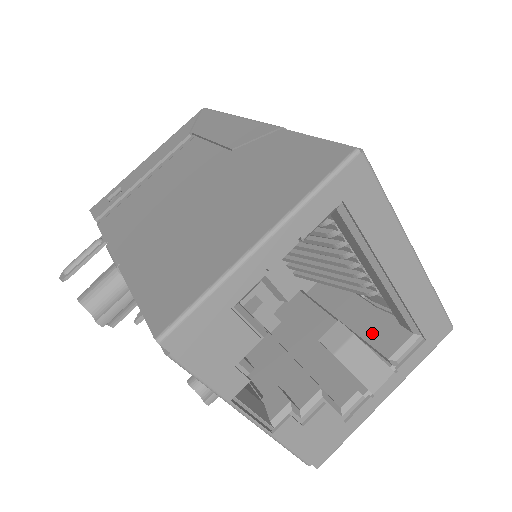
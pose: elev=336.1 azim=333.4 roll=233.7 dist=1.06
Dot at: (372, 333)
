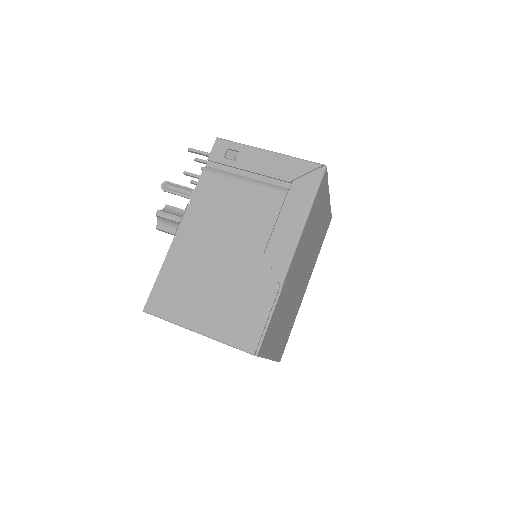
Dot at: occluded
